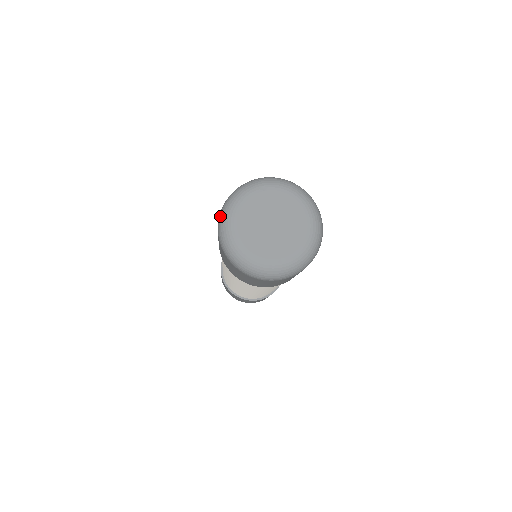
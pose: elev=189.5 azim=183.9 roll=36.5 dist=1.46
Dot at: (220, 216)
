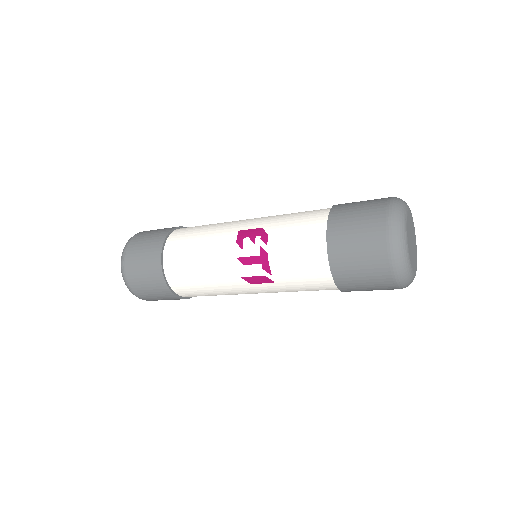
Dot at: (398, 265)
